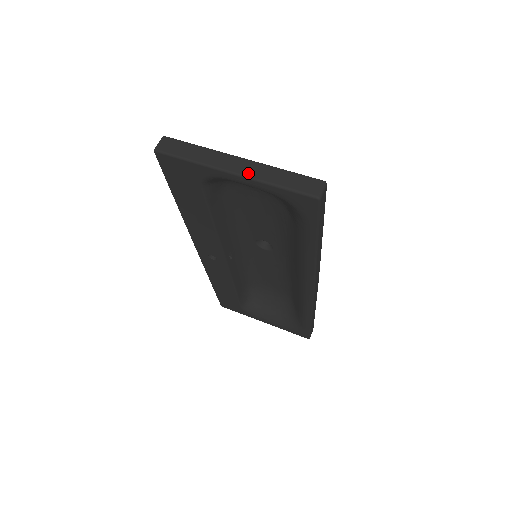
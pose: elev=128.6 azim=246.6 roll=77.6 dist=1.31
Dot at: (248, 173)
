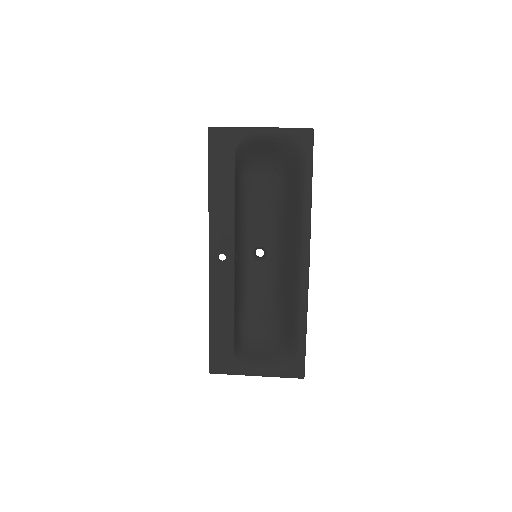
Dot at: (269, 127)
